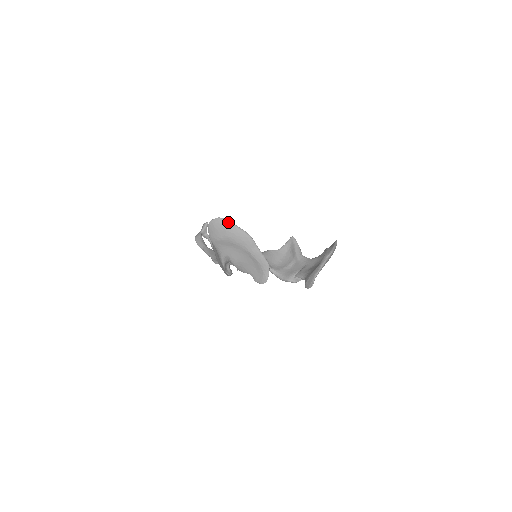
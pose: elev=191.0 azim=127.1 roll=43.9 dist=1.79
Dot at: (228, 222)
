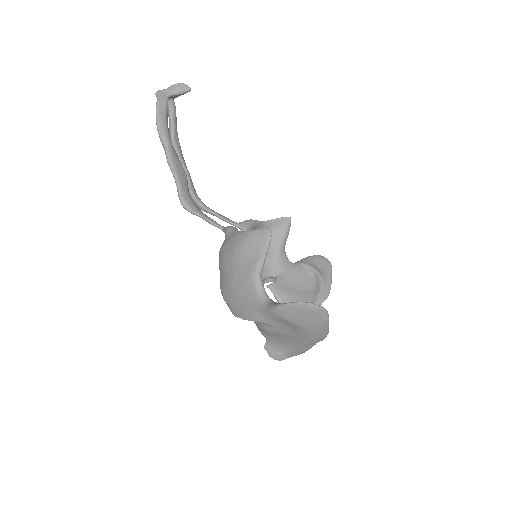
Dot at: (327, 319)
